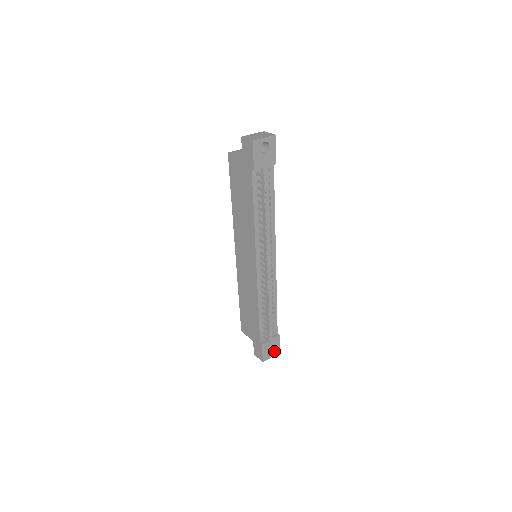
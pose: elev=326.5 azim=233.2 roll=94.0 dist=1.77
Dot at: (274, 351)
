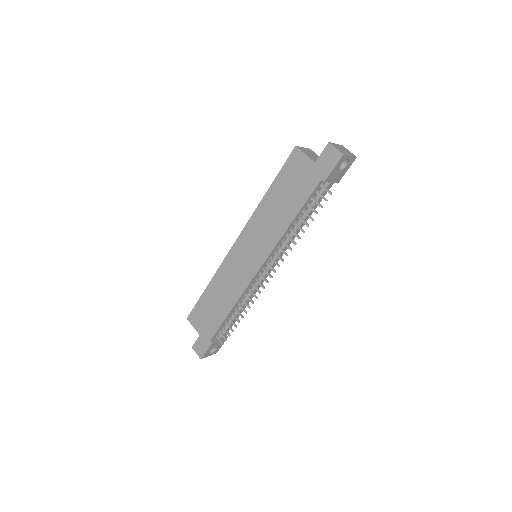
Dot at: (214, 351)
